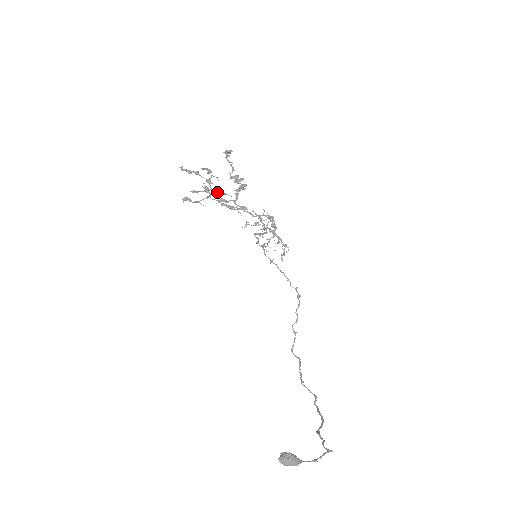
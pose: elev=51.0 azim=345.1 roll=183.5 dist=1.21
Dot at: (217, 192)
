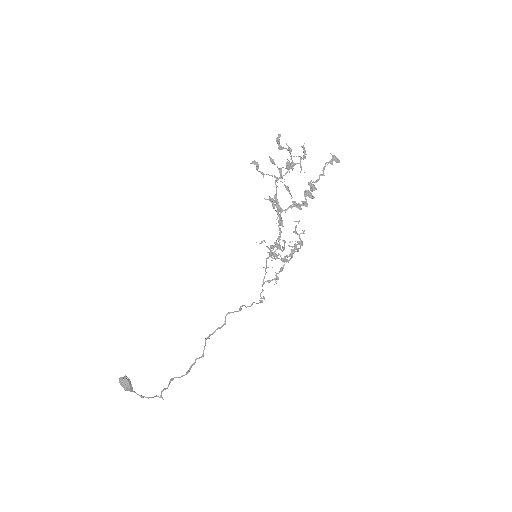
Dot at: occluded
